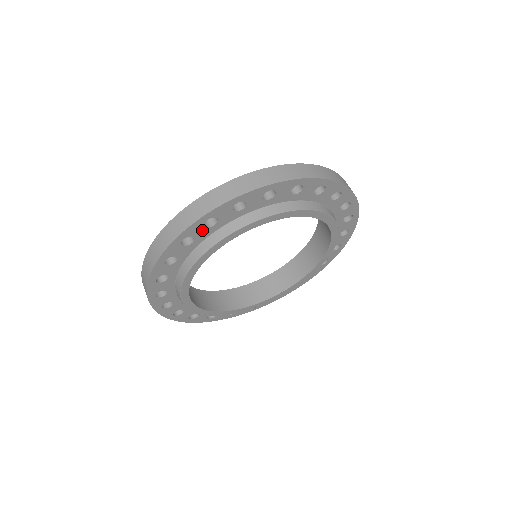
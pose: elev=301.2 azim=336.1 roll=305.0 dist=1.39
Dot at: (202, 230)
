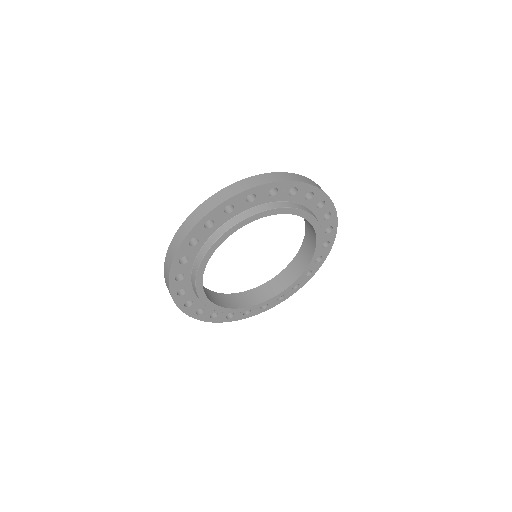
Dot at: (203, 231)
